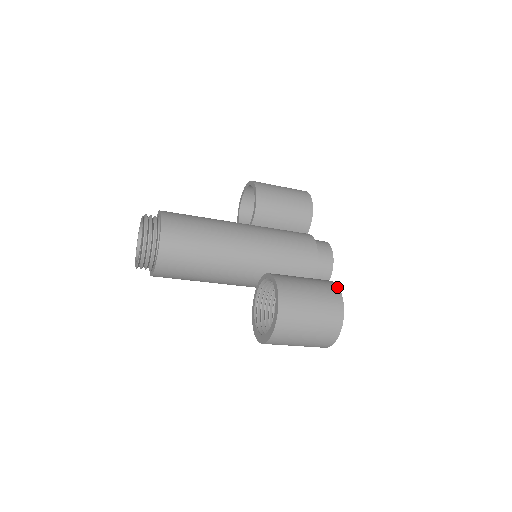
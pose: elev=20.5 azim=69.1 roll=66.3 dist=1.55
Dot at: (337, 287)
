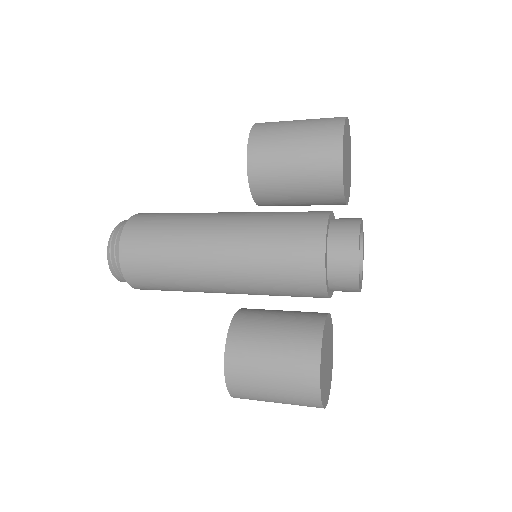
Dot at: (318, 350)
